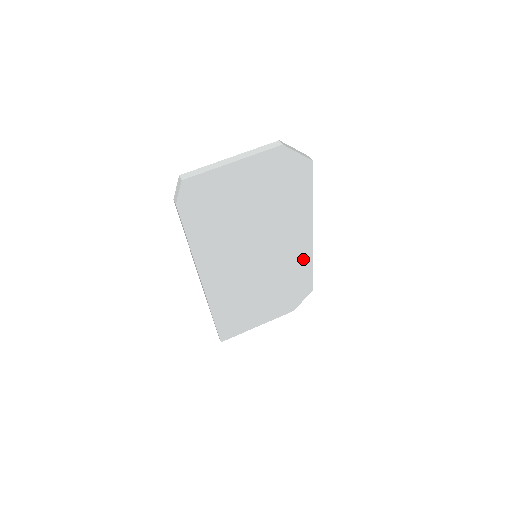
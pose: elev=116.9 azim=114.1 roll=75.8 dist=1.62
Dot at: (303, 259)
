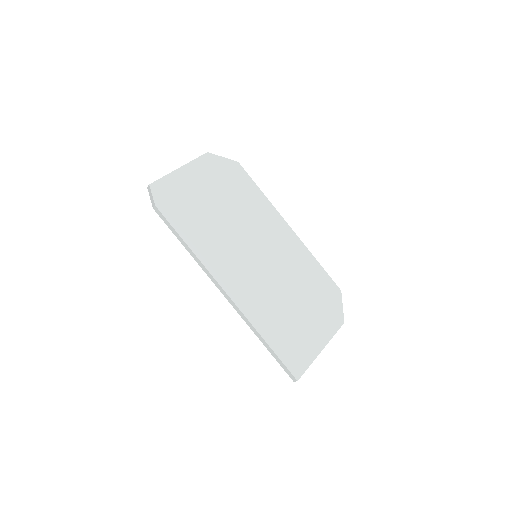
Dot at: (301, 253)
